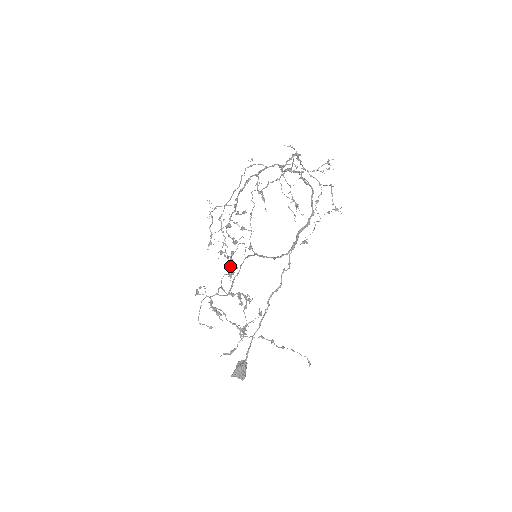
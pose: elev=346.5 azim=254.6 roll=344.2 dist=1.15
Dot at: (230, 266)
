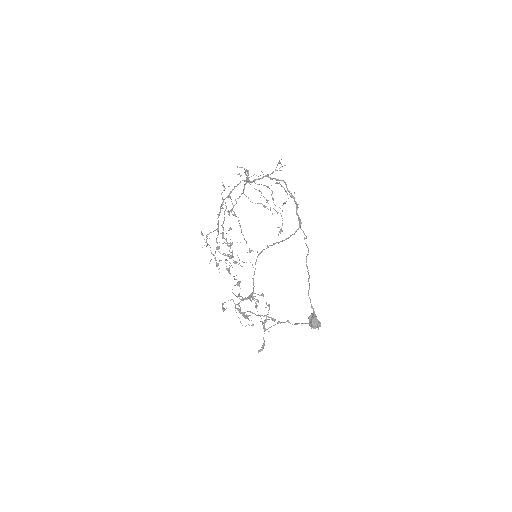
Dot at: occluded
